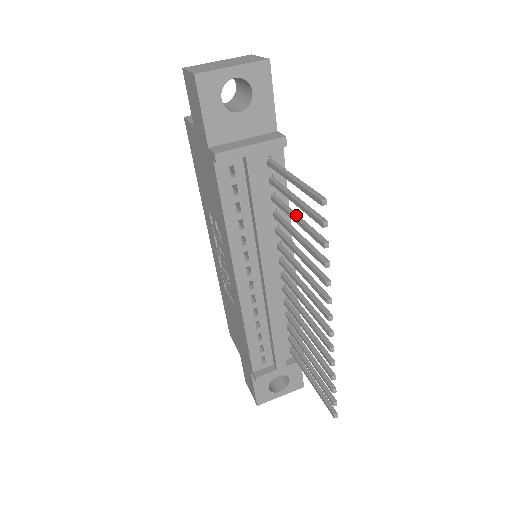
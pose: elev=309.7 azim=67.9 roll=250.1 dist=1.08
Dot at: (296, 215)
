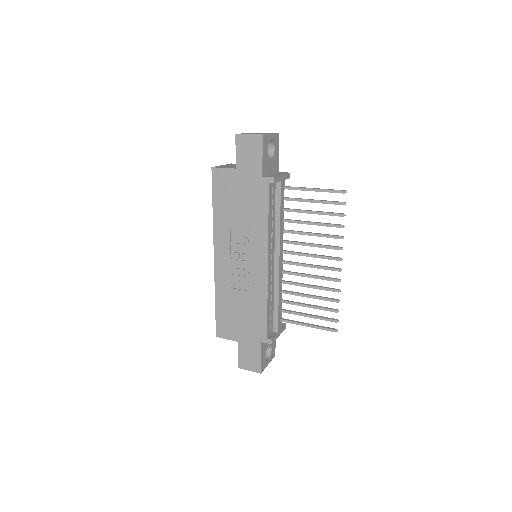
Dot at: (310, 210)
